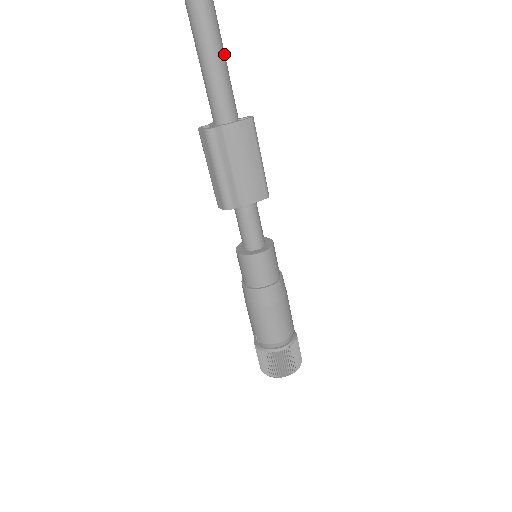
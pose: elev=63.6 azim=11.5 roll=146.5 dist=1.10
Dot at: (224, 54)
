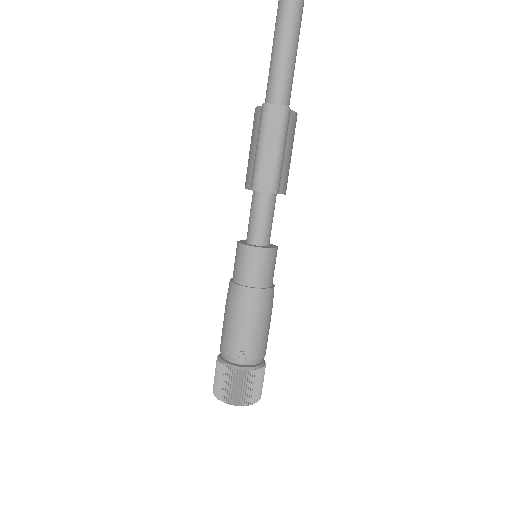
Dot at: occluded
